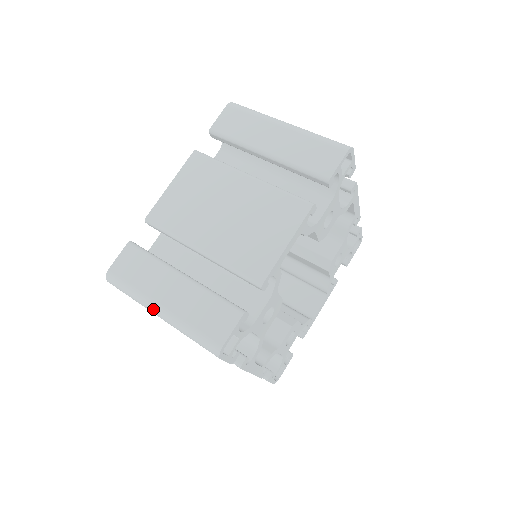
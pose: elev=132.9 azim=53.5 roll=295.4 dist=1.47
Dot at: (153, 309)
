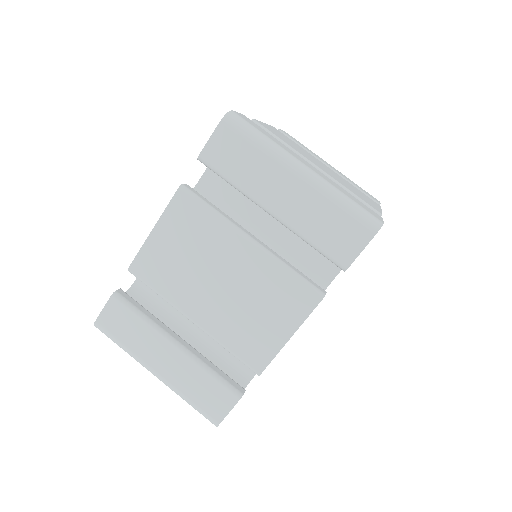
Dot at: occluded
